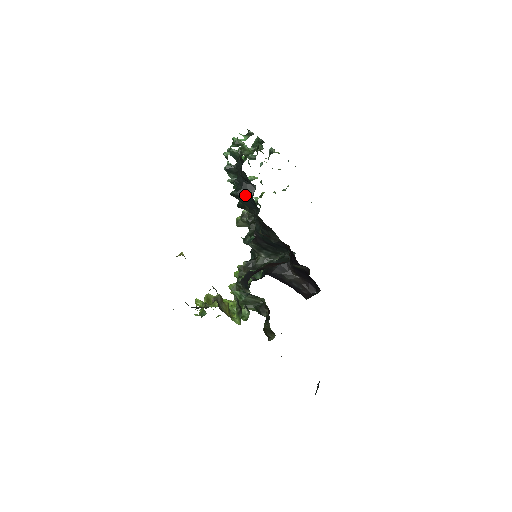
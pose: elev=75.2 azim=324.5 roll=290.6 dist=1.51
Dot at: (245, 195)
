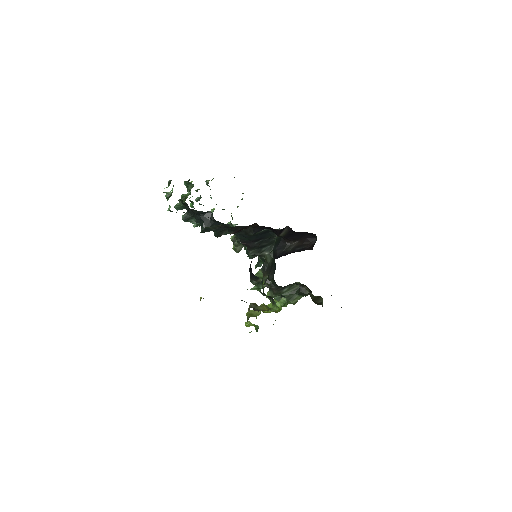
Dot at: (210, 224)
